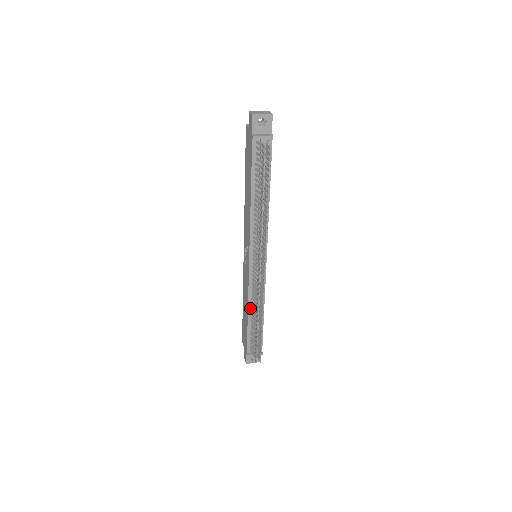
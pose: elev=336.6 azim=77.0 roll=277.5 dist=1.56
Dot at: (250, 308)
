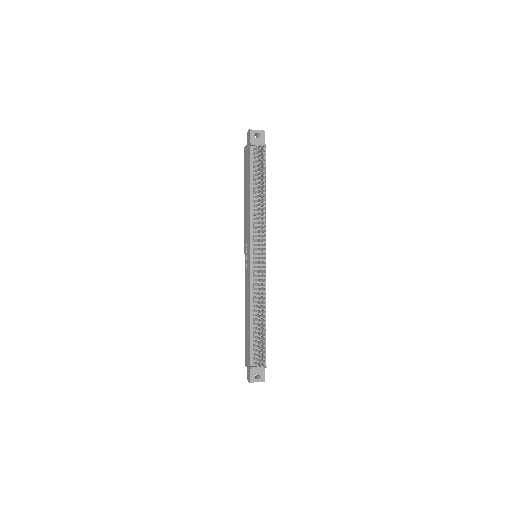
Dot at: (252, 309)
